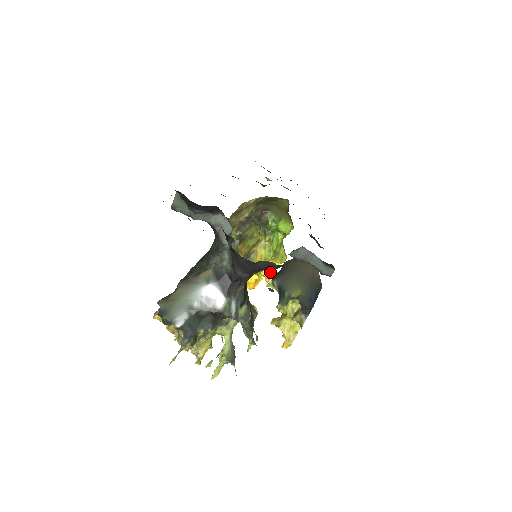
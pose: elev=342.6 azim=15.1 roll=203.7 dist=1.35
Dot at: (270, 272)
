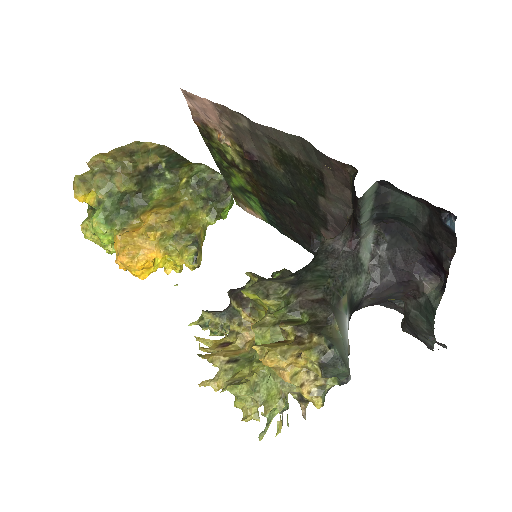
Dot at: occluded
